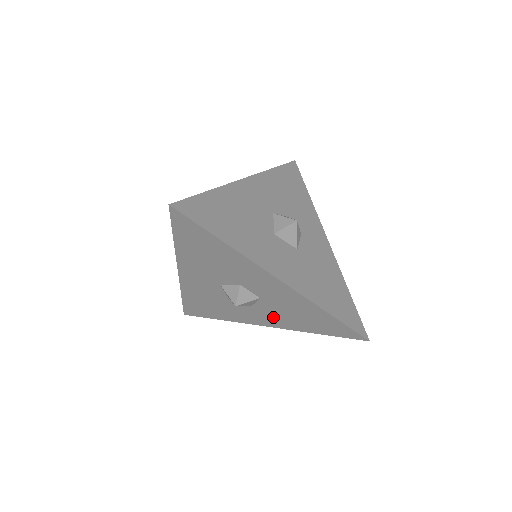
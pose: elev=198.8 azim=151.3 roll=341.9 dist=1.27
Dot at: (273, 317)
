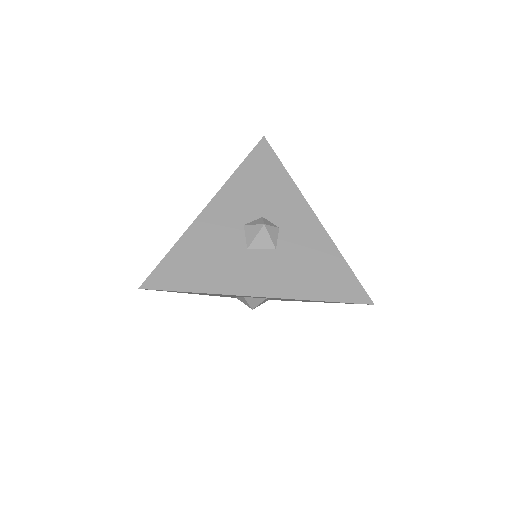
Dot at: (293, 300)
